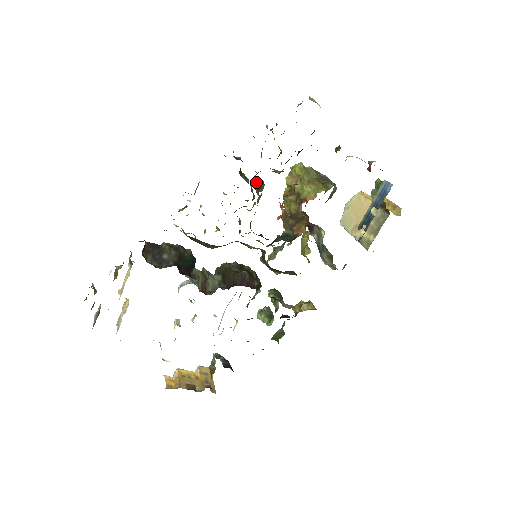
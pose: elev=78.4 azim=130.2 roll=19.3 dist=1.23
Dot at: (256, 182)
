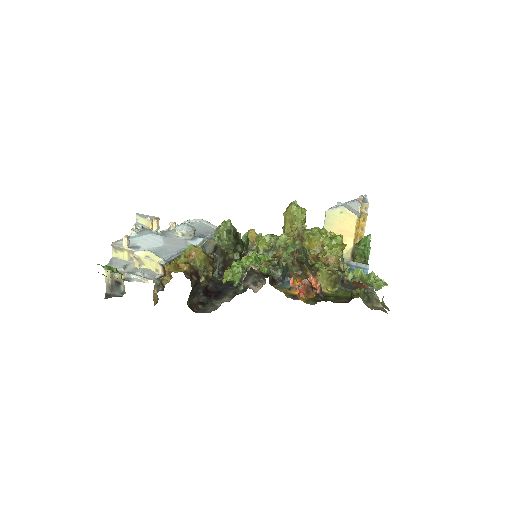
Dot at: occluded
